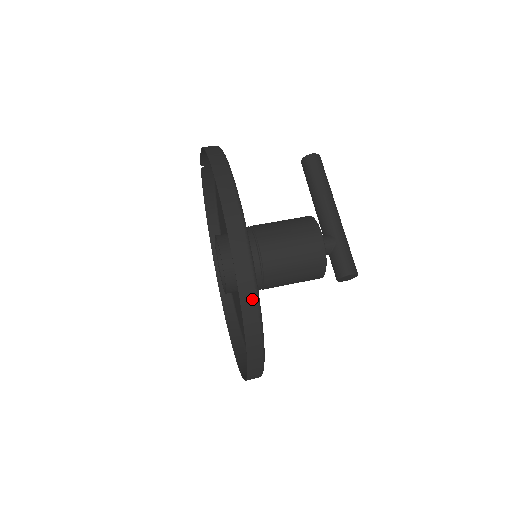
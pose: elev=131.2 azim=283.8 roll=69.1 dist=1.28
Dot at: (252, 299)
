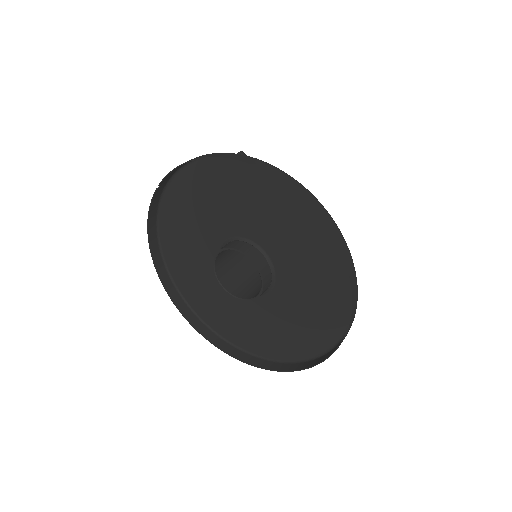
Dot at: (354, 273)
